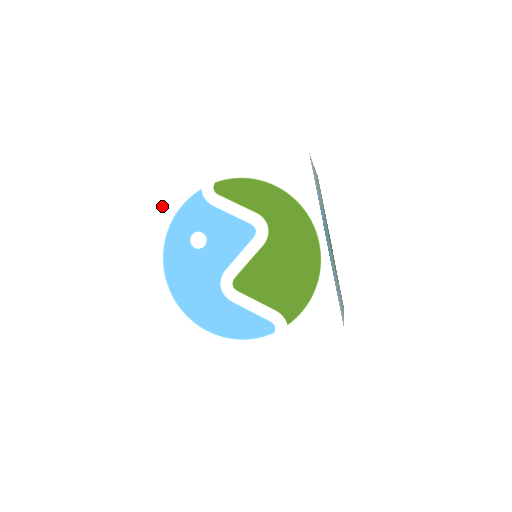
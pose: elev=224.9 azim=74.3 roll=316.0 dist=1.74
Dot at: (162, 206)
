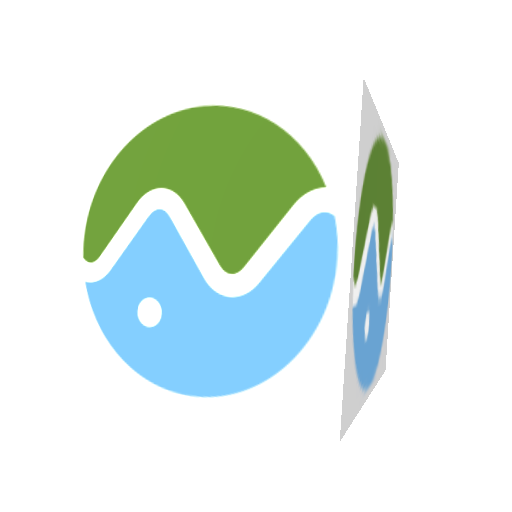
Dot at: occluded
